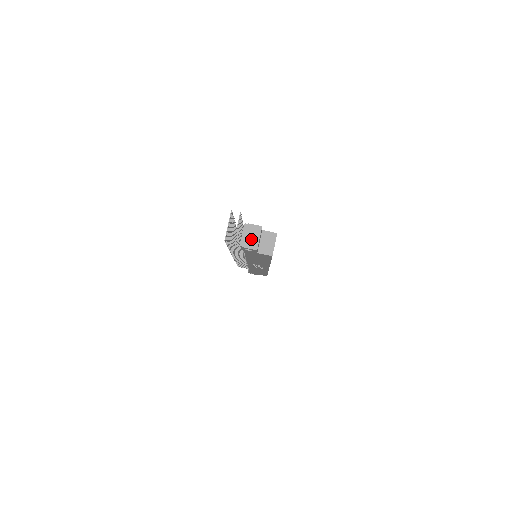
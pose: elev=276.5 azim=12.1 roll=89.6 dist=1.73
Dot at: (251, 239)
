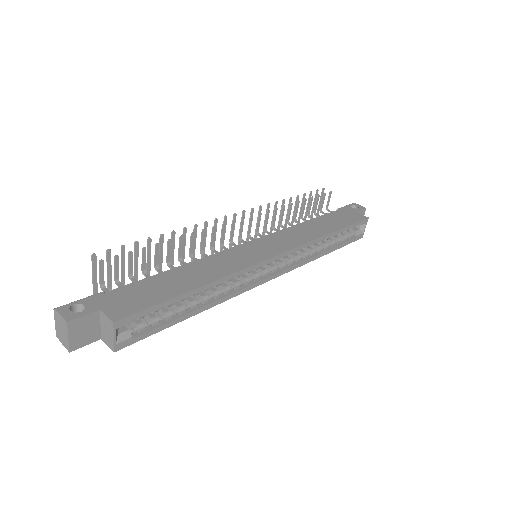
Dot at: (62, 334)
